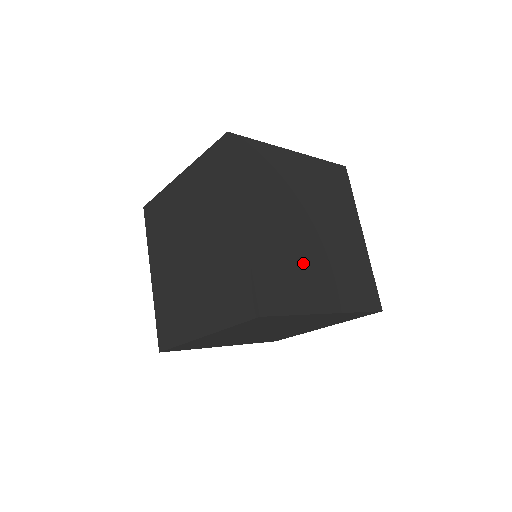
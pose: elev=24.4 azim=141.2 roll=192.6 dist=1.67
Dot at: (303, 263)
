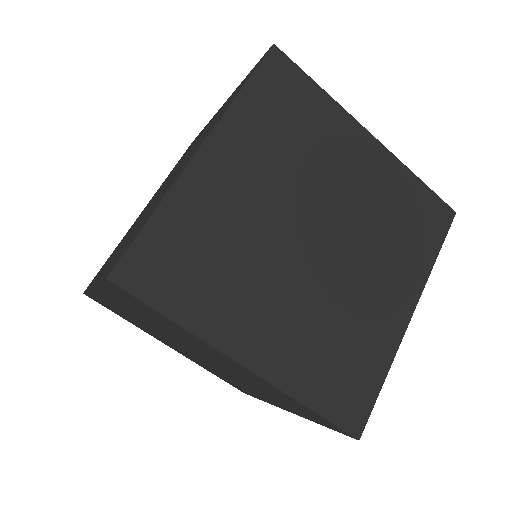
Dot at: (258, 270)
